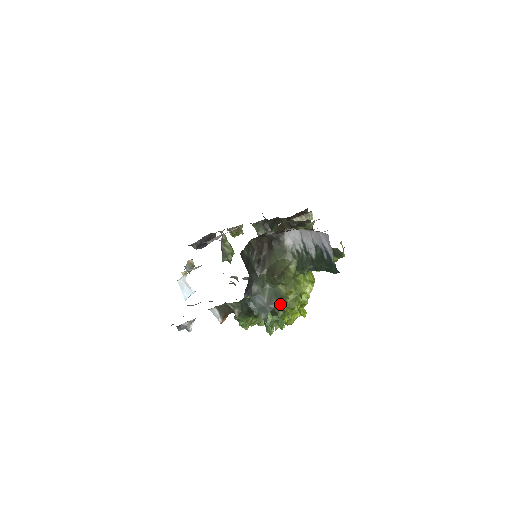
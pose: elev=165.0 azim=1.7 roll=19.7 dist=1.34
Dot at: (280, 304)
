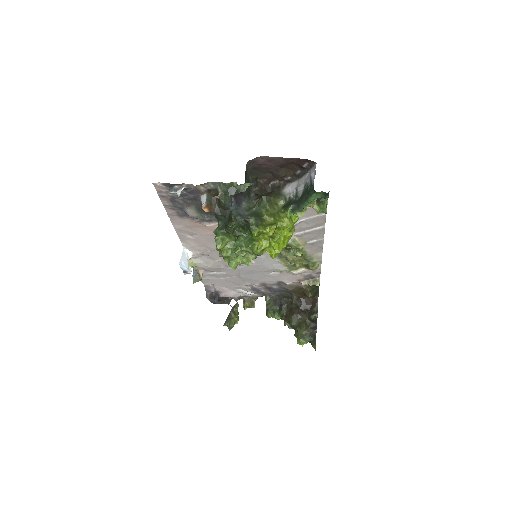
Dot at: (257, 221)
